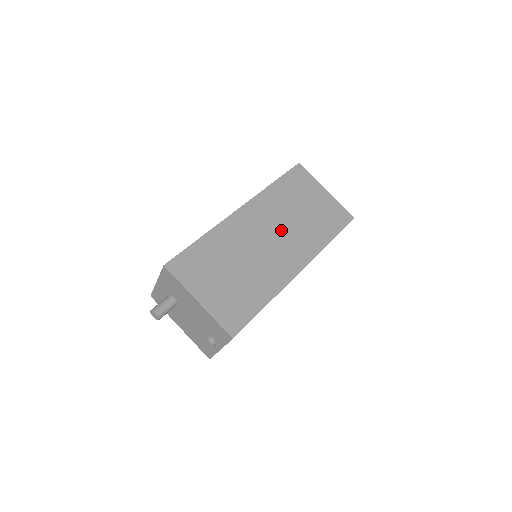
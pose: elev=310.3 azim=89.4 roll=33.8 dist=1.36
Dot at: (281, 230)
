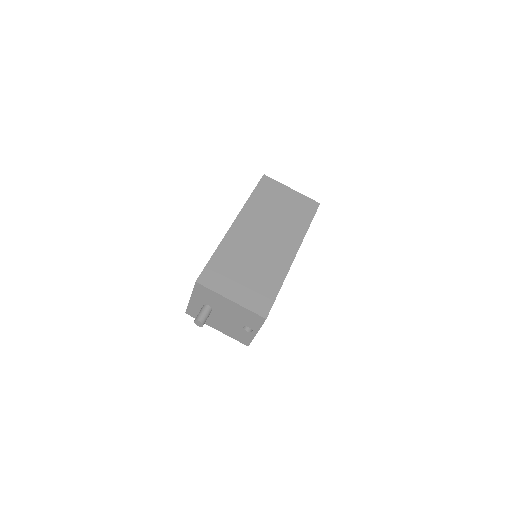
Dot at: (270, 229)
